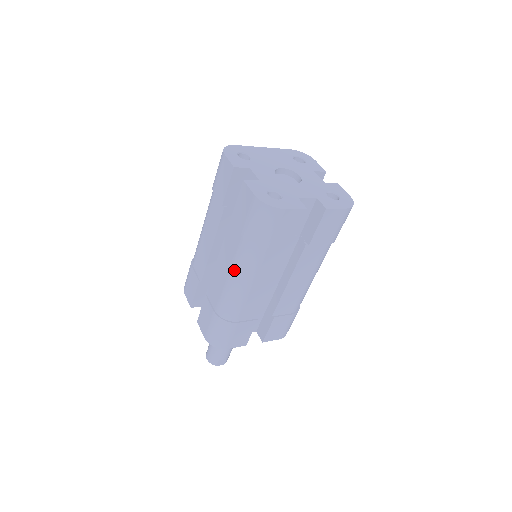
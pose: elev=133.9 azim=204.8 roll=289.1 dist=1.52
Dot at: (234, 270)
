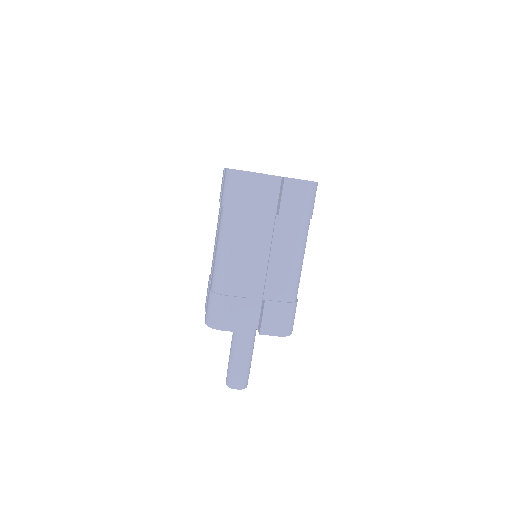
Dot at: (219, 239)
